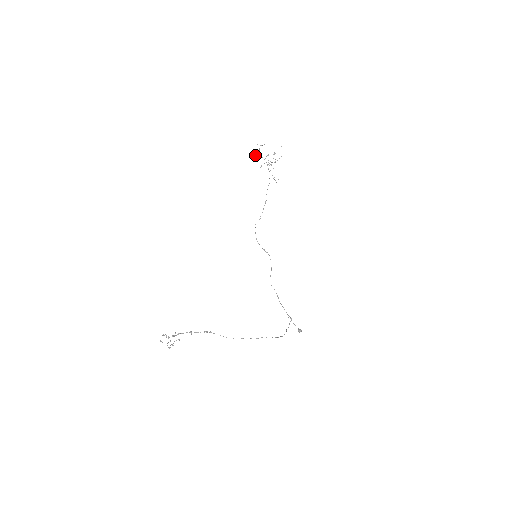
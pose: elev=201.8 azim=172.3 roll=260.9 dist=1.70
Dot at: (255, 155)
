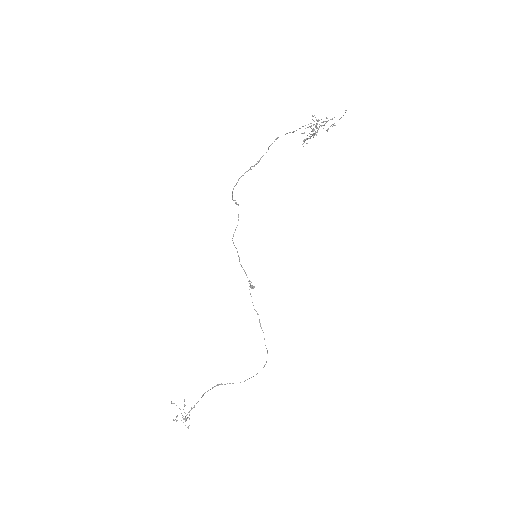
Dot at: (310, 126)
